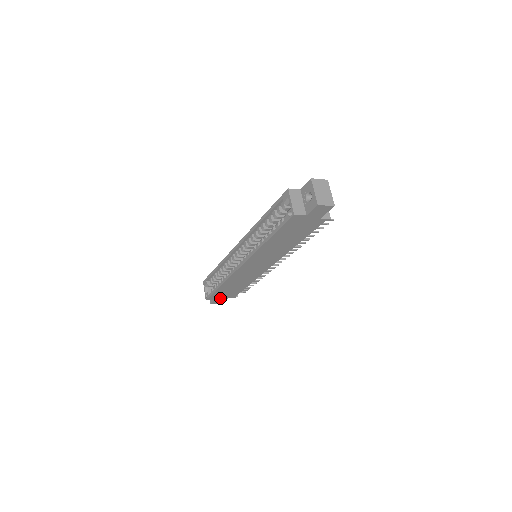
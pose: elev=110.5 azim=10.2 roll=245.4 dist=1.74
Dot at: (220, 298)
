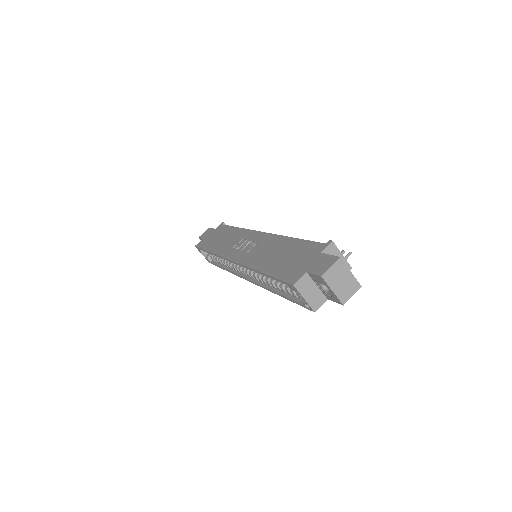
Dot at: occluded
